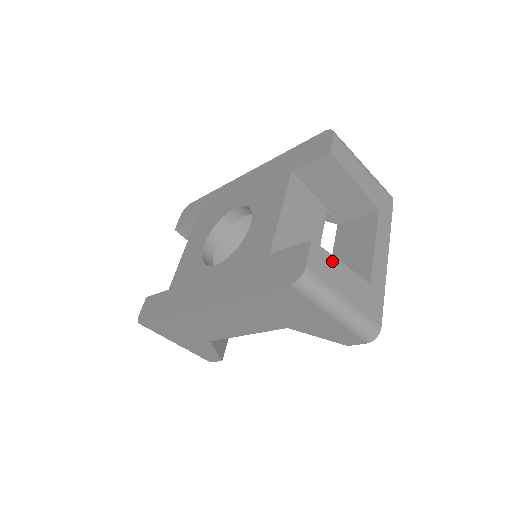
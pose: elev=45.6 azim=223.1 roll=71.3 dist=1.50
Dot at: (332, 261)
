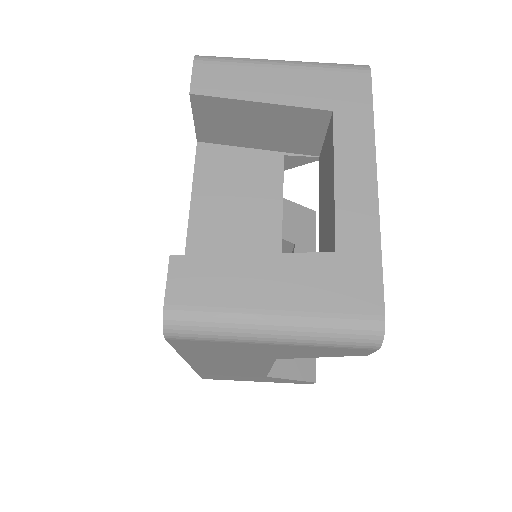
Dot at: (225, 264)
